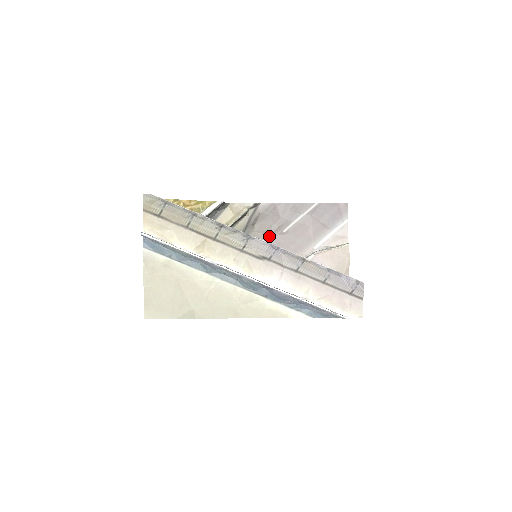
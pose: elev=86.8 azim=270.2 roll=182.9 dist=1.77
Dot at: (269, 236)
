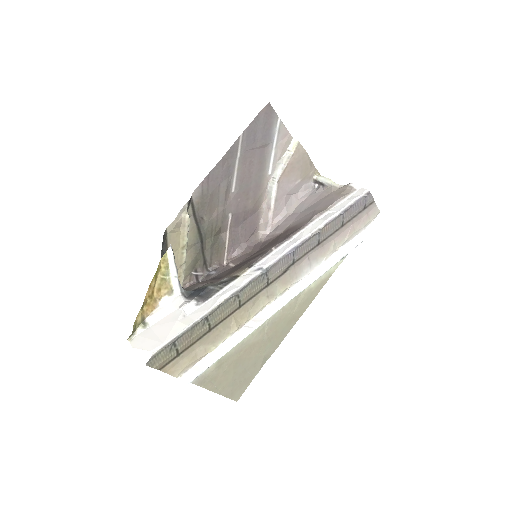
Dot at: (224, 210)
